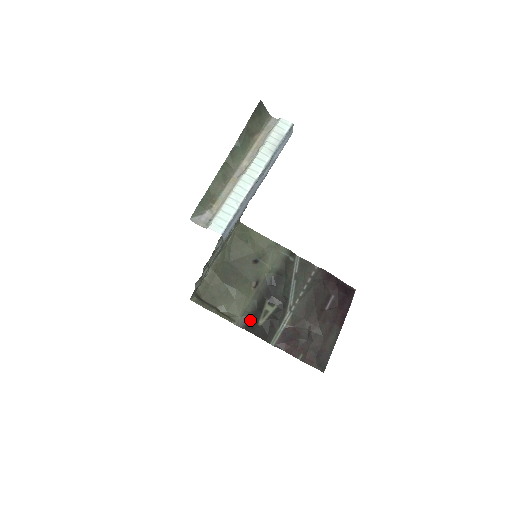
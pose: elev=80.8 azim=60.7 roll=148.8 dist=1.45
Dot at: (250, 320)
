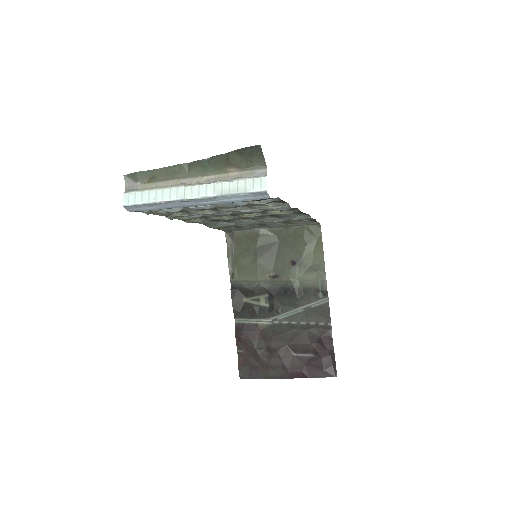
Dot at: (241, 290)
